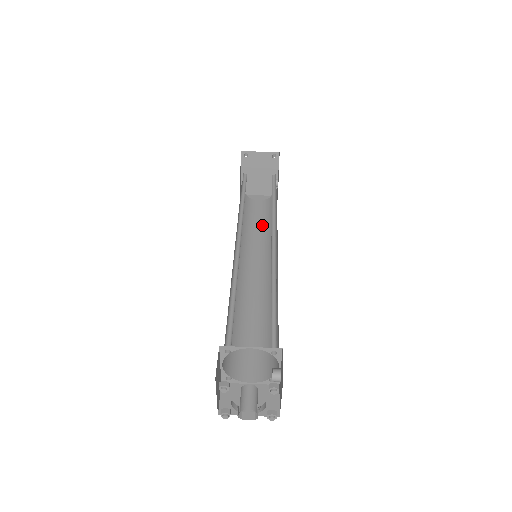
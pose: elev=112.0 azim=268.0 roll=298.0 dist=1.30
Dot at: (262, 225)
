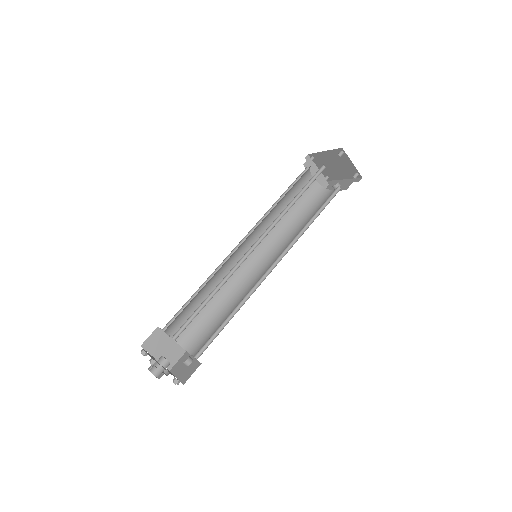
Dot at: (291, 210)
